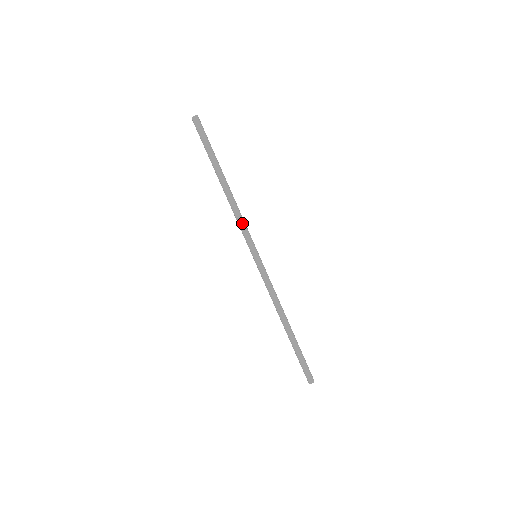
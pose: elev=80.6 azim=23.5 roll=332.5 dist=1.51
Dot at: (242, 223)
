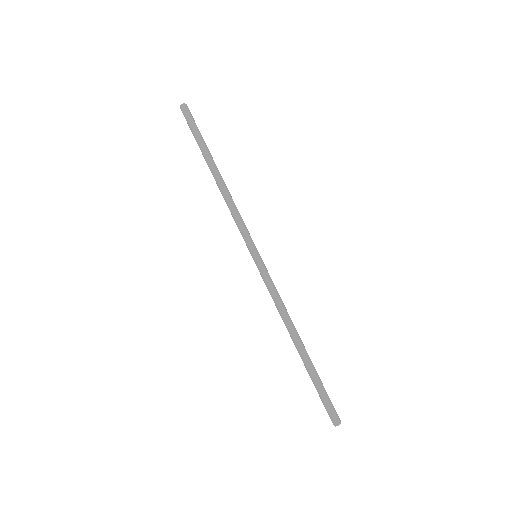
Dot at: (238, 216)
